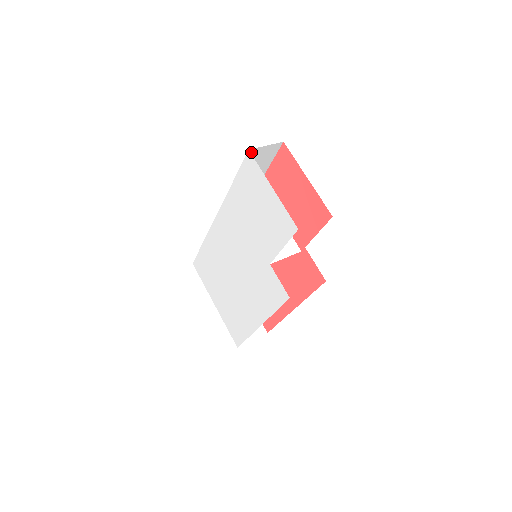
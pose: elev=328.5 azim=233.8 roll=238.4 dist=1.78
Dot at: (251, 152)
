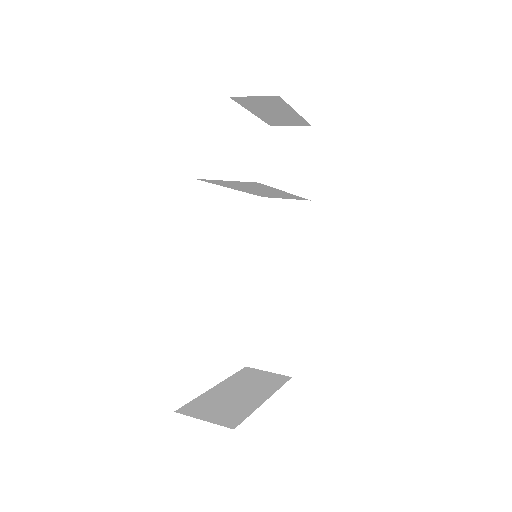
Dot at: (275, 132)
